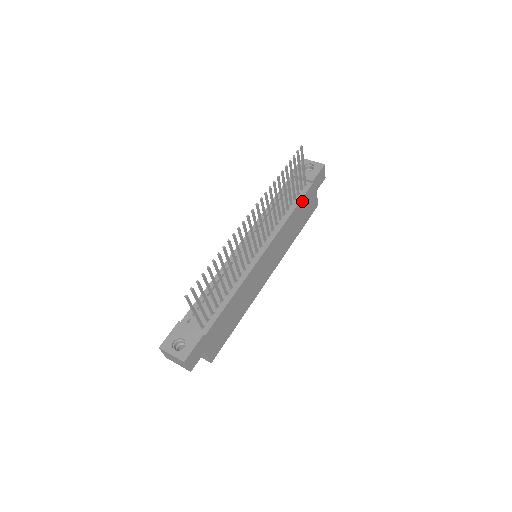
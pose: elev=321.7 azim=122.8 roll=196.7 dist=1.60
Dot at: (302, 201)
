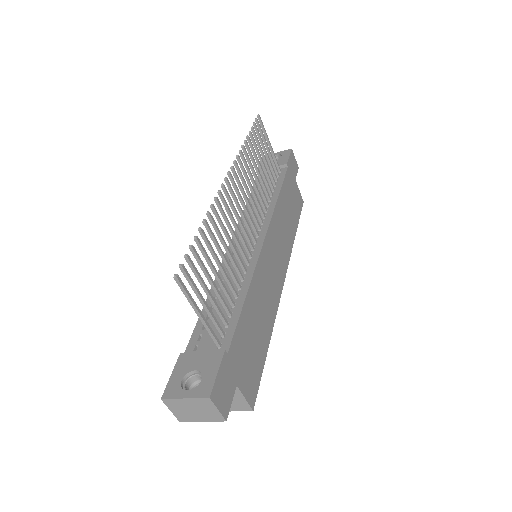
Dot at: (284, 185)
